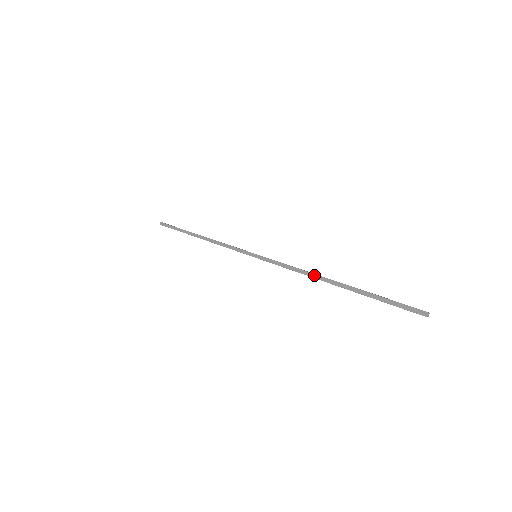
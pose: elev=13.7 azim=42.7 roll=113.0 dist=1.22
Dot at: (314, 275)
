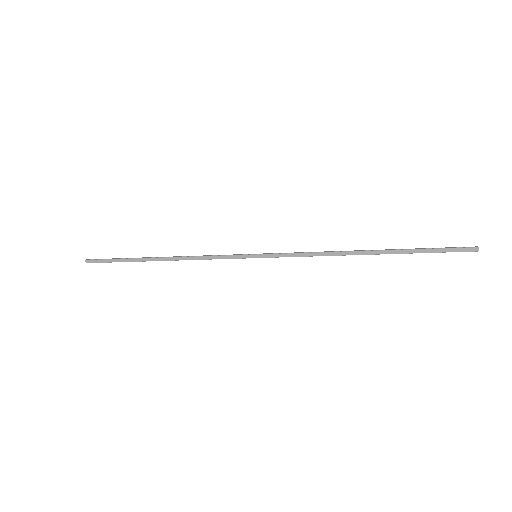
Dot at: (342, 253)
